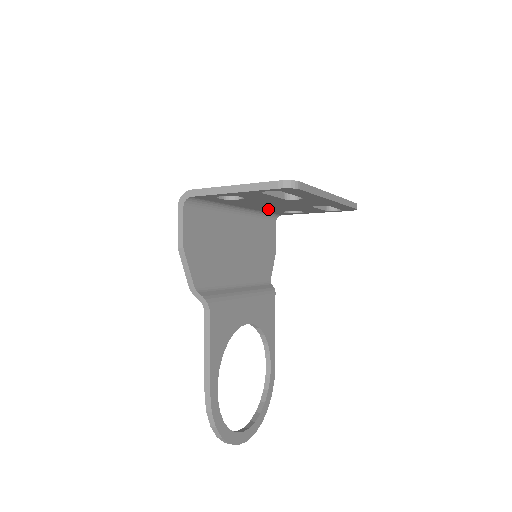
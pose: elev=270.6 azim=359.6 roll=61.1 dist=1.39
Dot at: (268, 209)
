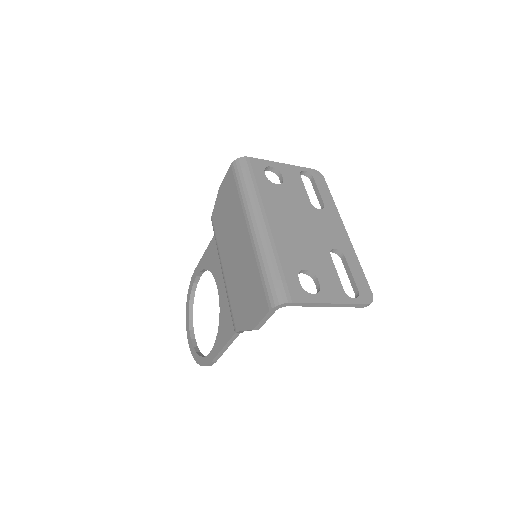
Dot at: occluded
